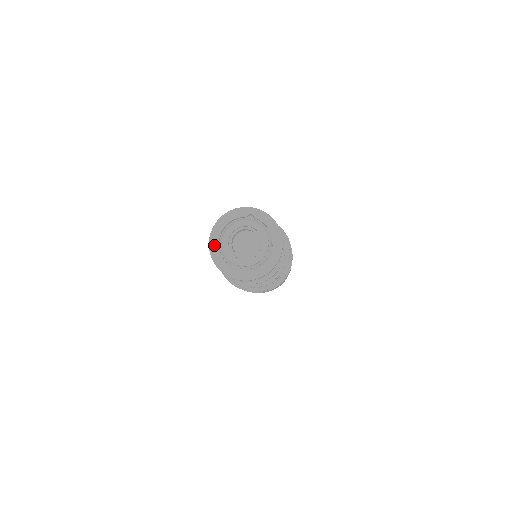
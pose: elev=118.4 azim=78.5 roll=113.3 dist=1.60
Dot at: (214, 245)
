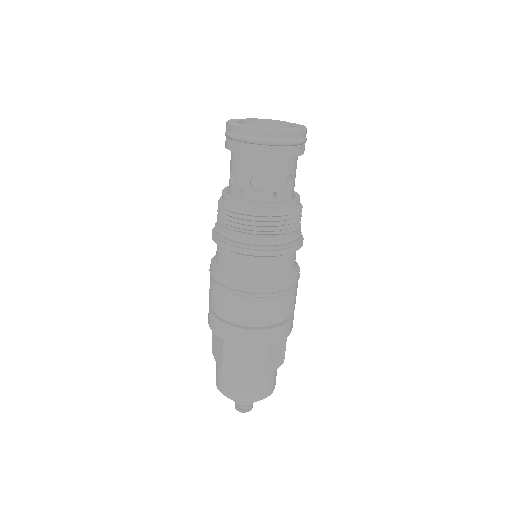
Dot at: (232, 121)
